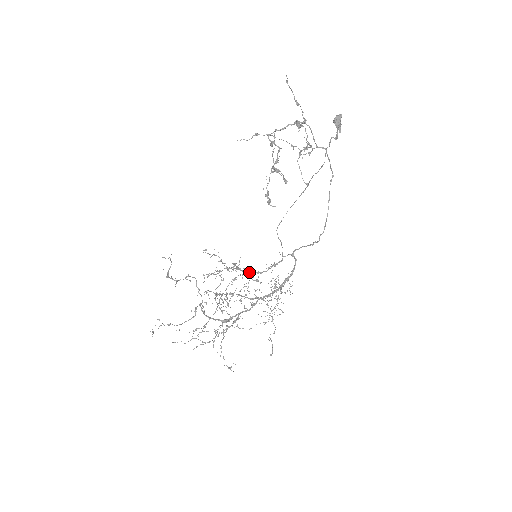
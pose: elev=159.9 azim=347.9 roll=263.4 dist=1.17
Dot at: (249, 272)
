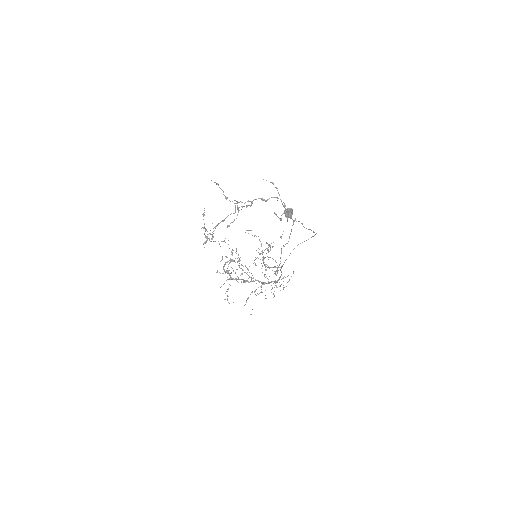
Dot at: (263, 260)
